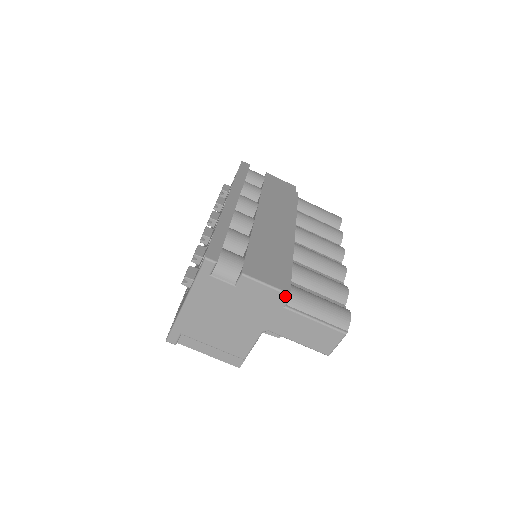
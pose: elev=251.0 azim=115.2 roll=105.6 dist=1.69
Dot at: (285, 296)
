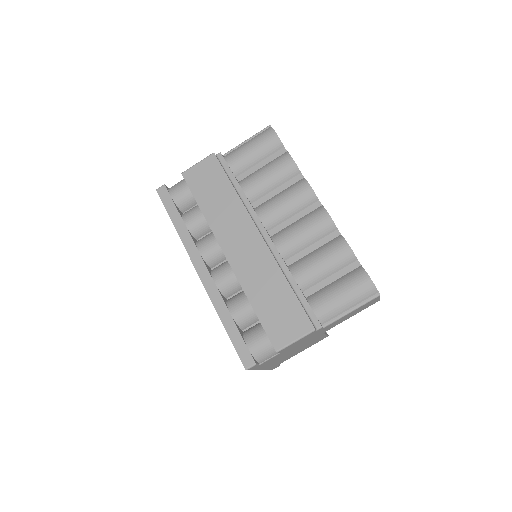
Dot at: (316, 326)
